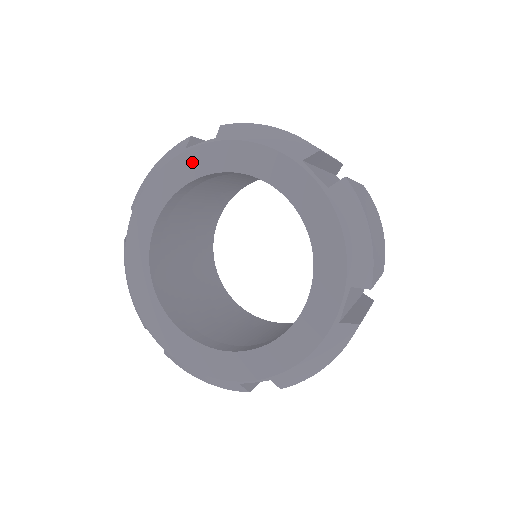
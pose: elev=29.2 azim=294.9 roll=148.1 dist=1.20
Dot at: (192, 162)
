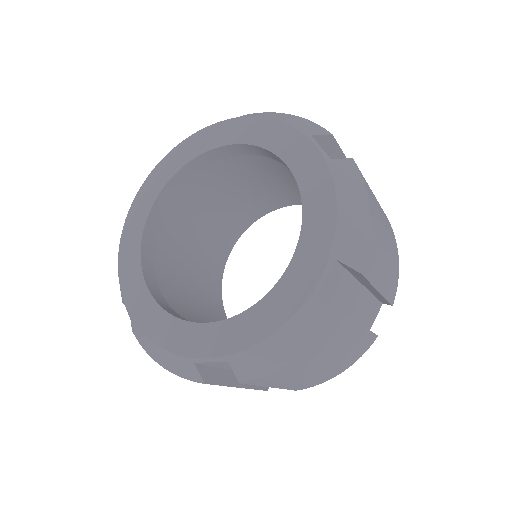
Dot at: (210, 136)
